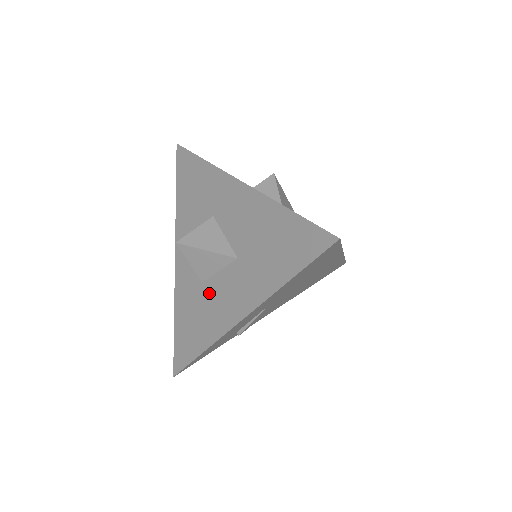
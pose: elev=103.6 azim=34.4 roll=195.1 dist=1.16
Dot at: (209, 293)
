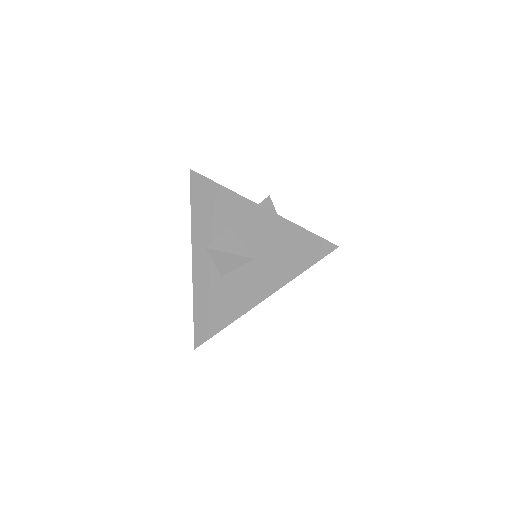
Dot at: (229, 284)
